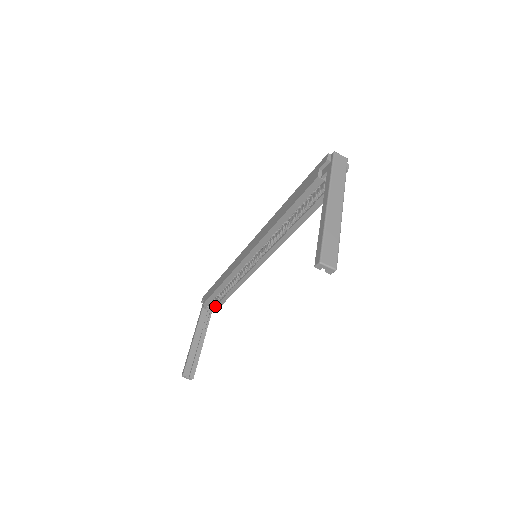
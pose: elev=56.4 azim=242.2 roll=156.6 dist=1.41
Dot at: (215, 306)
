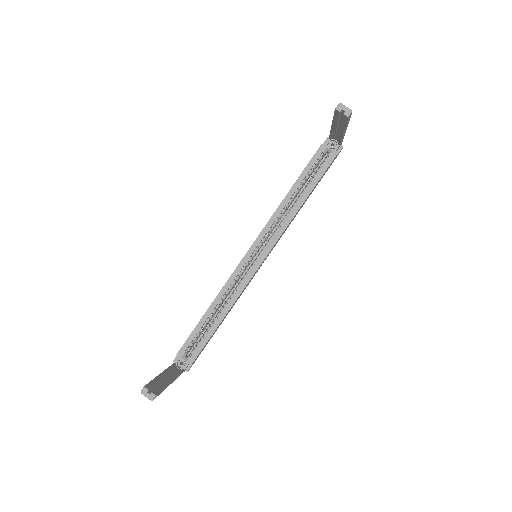
Dot at: (191, 356)
